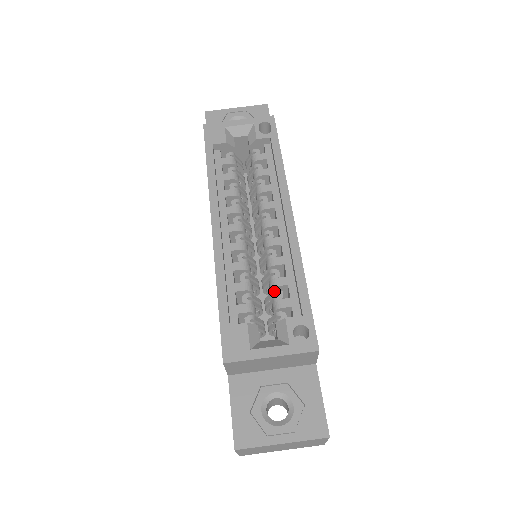
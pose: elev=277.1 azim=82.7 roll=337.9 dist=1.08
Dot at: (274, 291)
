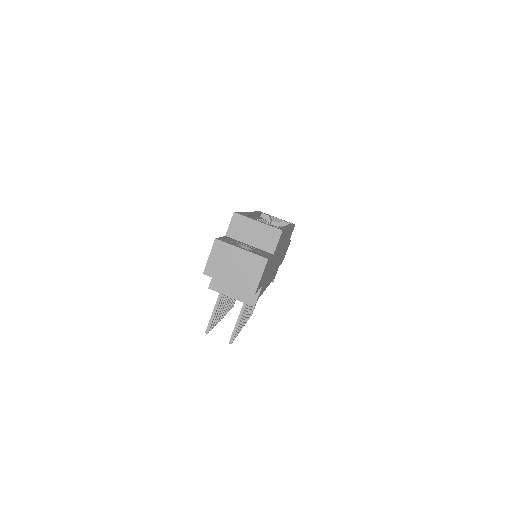
Dot at: occluded
